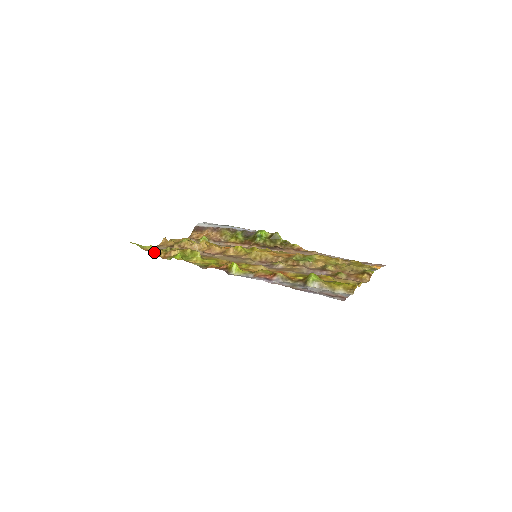
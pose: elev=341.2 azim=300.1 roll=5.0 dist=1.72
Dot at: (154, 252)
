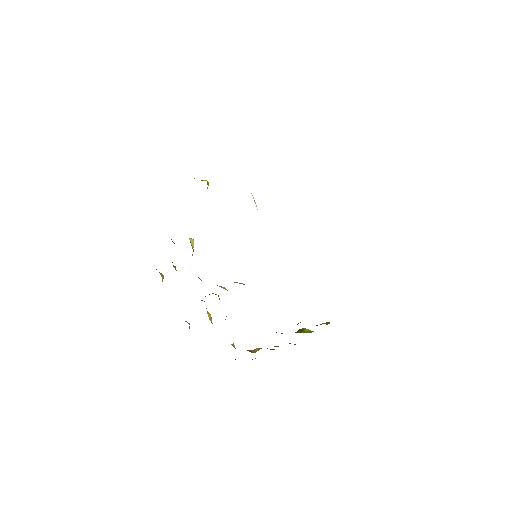
Dot at: occluded
